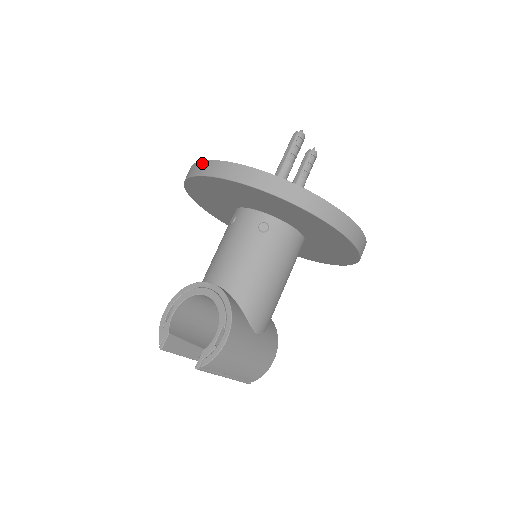
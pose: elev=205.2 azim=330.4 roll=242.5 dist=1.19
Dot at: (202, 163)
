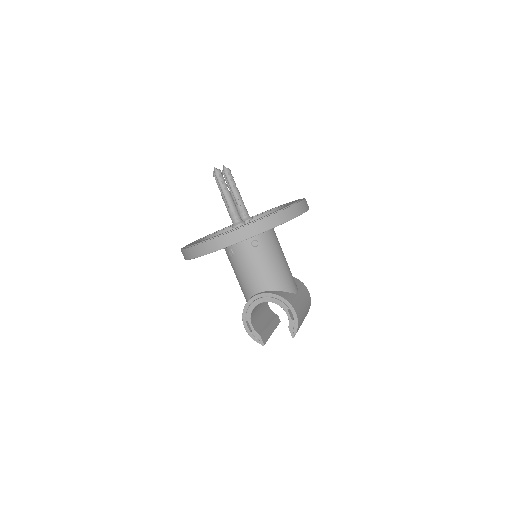
Dot at: (199, 246)
